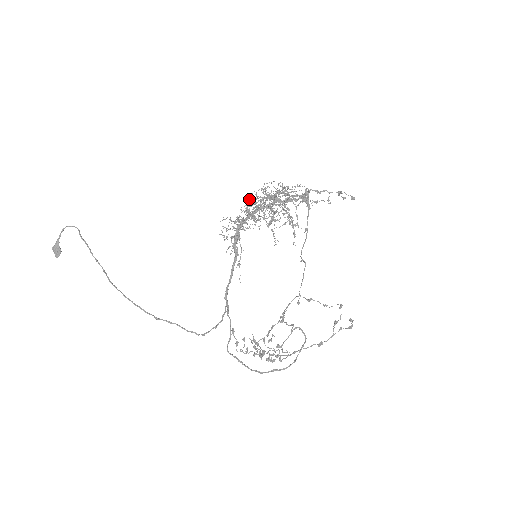
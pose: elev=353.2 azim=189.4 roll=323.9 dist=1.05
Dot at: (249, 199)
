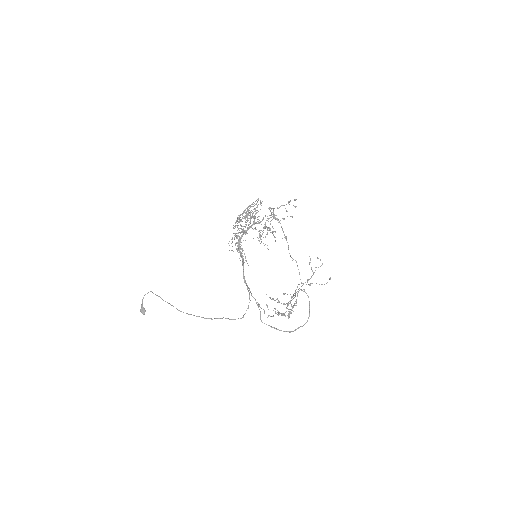
Dot at: (236, 220)
